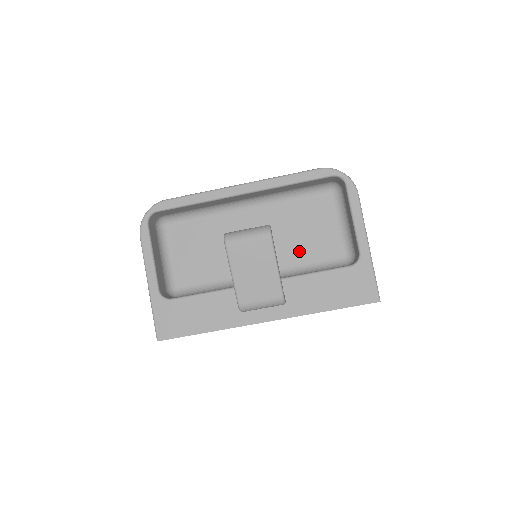
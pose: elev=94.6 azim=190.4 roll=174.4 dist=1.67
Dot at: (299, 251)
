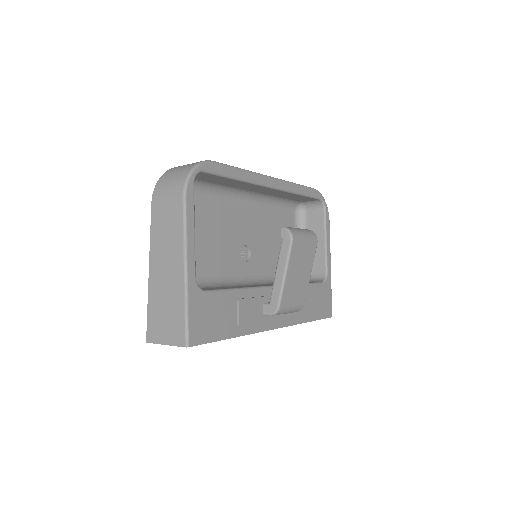
Dot at: (272, 259)
